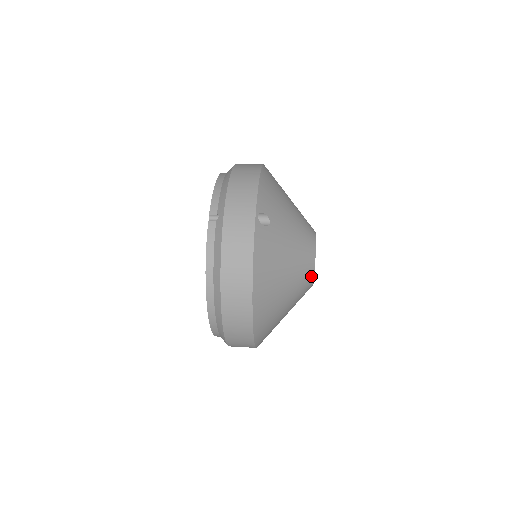
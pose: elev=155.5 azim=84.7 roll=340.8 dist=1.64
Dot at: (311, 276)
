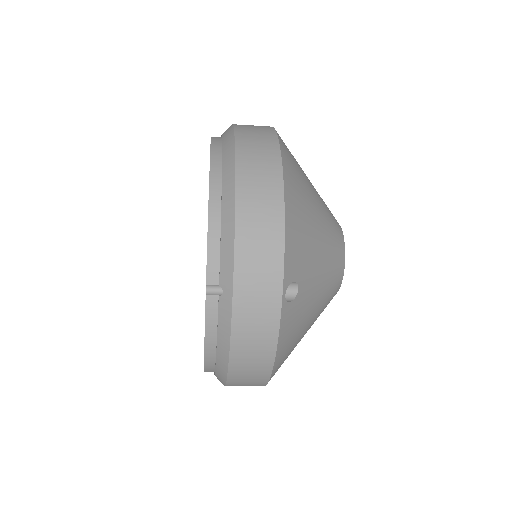
Dot at: (338, 225)
